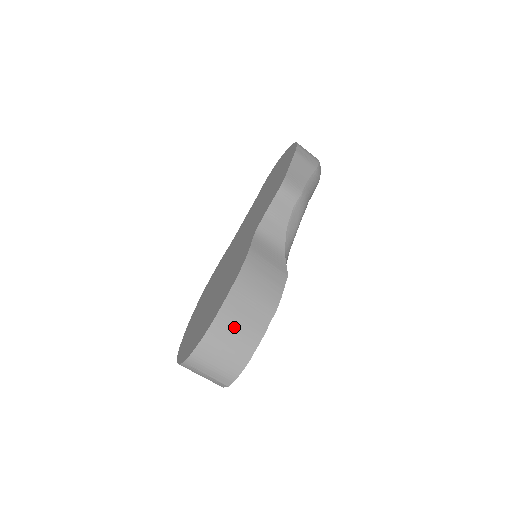
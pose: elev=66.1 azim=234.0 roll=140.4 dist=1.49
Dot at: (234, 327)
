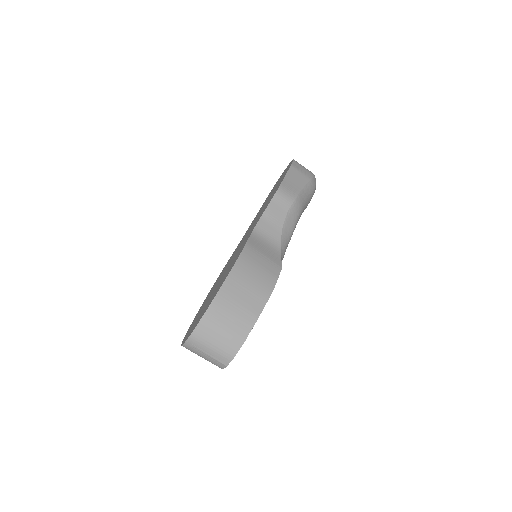
Dot at: (231, 309)
